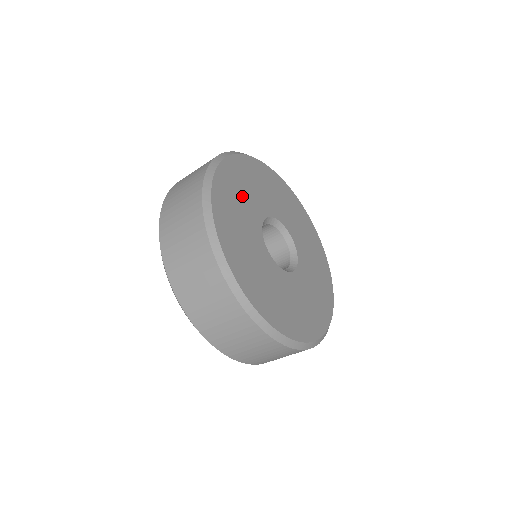
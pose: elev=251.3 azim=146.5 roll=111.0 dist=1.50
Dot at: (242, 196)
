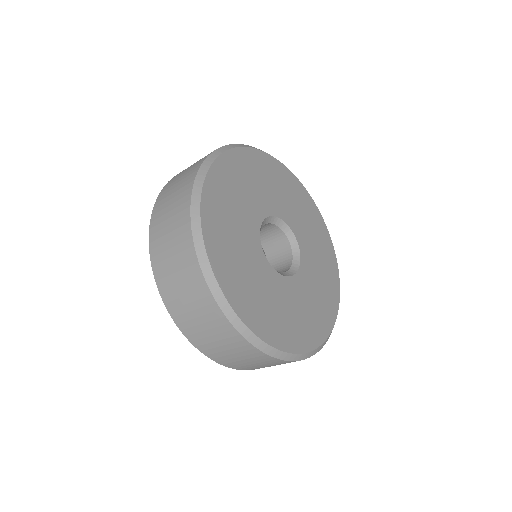
Dot at: (234, 209)
